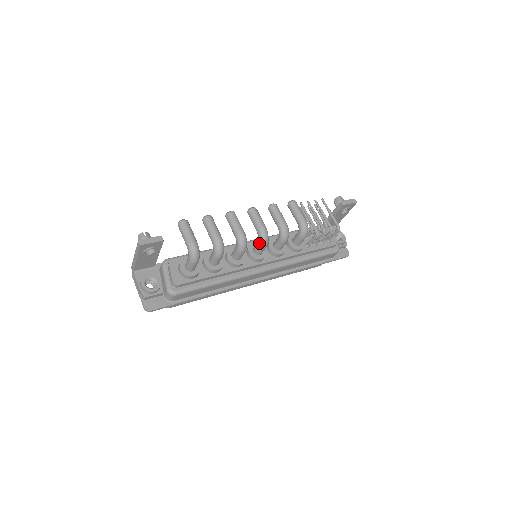
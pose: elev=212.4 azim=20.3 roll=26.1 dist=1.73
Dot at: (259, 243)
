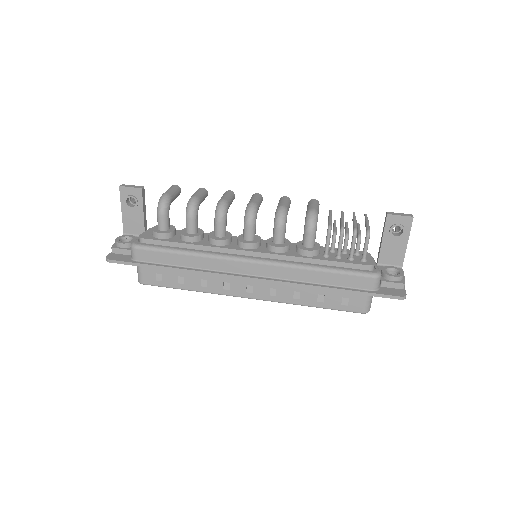
Dot at: (244, 219)
